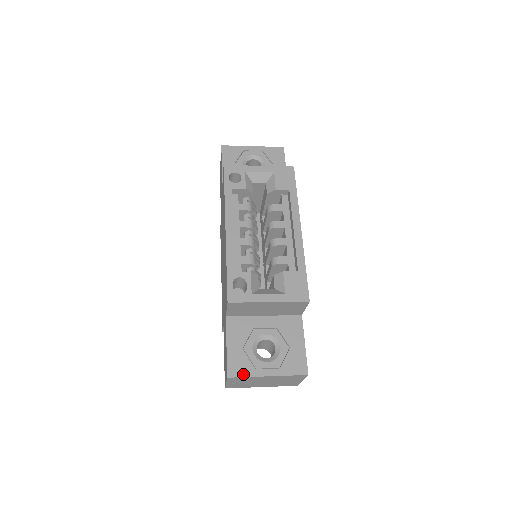
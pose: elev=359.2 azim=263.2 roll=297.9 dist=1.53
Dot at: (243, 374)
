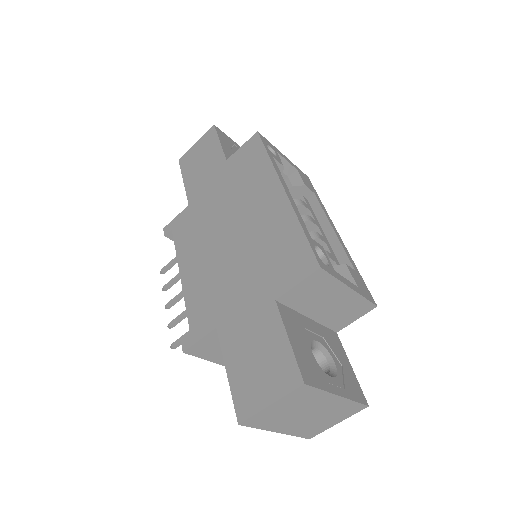
Dot at: (317, 384)
